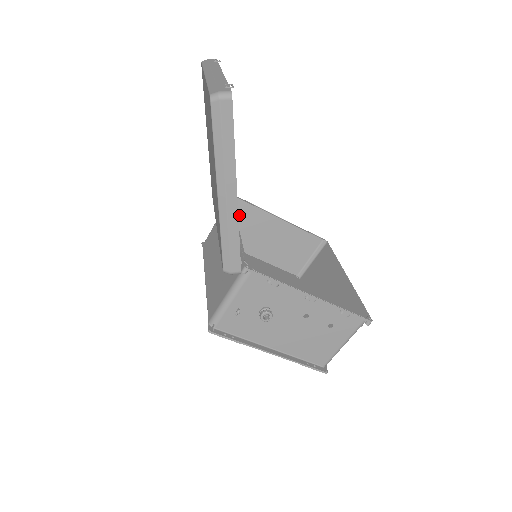
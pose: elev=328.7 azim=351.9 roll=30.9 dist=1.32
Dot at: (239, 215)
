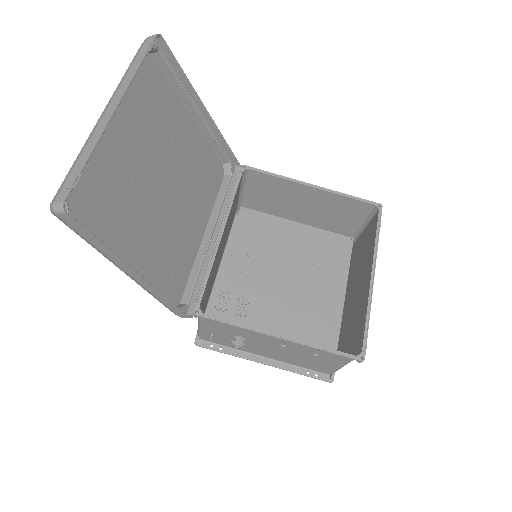
Dot at: (262, 185)
